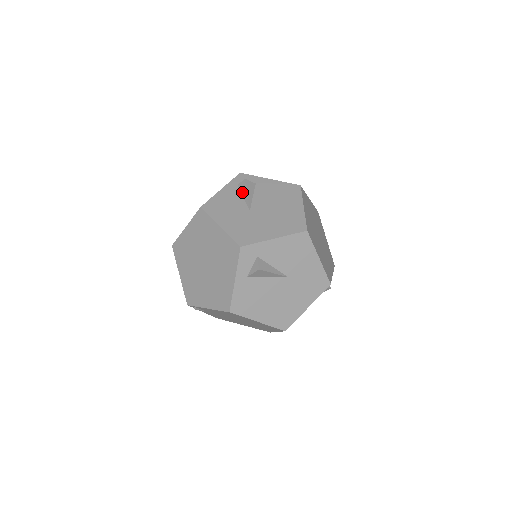
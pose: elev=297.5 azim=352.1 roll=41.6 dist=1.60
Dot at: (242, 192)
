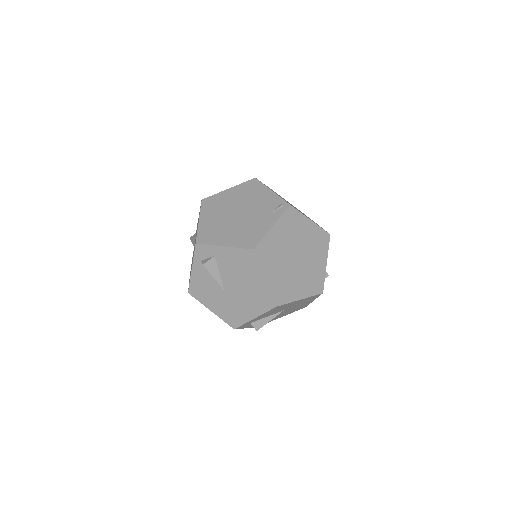
Dot at: occluded
